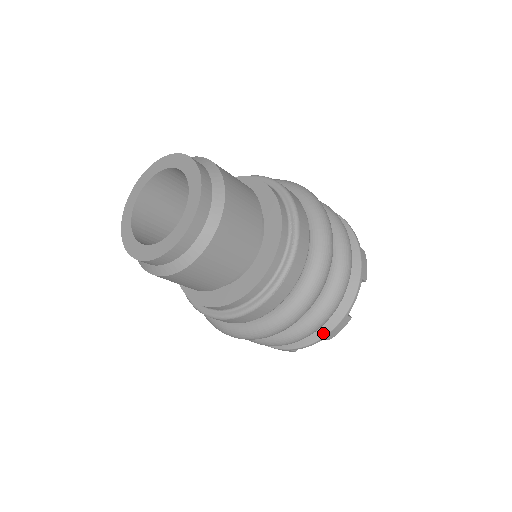
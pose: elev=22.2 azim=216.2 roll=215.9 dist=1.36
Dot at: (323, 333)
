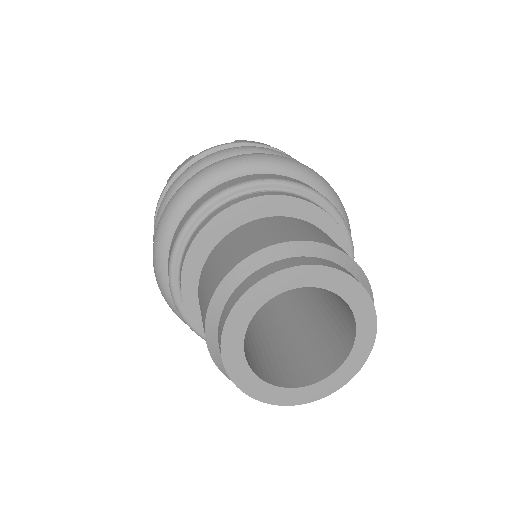
Dot at: occluded
